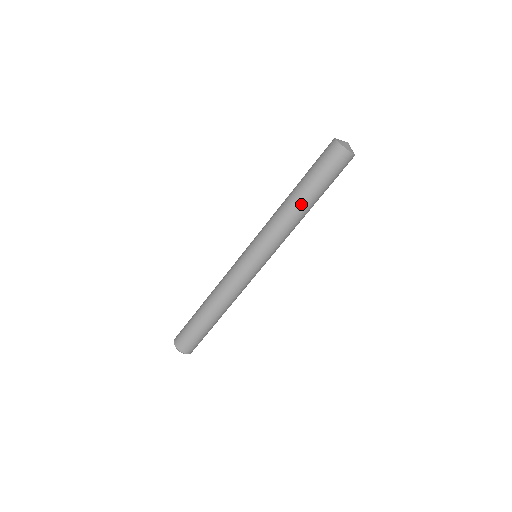
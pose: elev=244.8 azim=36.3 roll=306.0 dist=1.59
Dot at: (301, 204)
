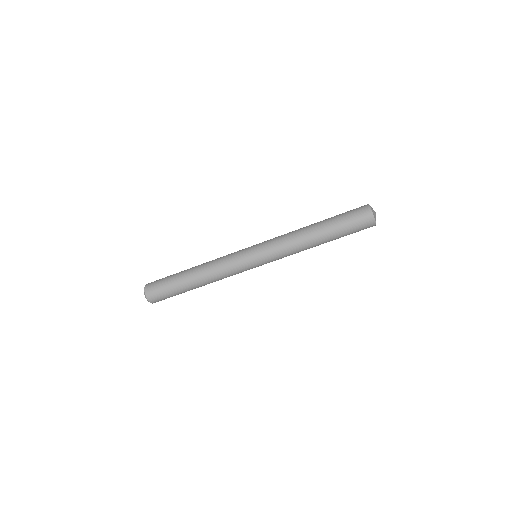
Dot at: (320, 244)
